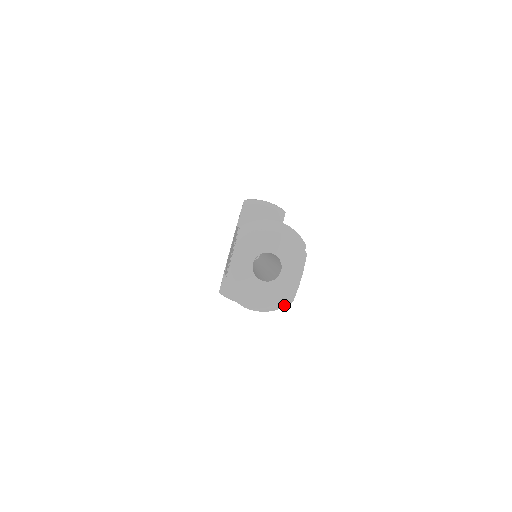
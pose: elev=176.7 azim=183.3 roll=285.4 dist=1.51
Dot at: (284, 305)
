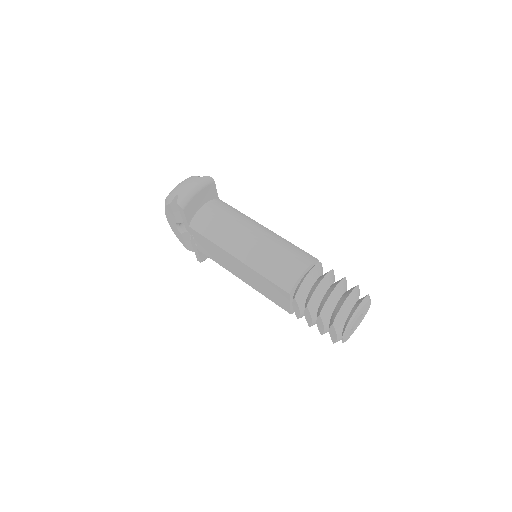
Dot at: occluded
